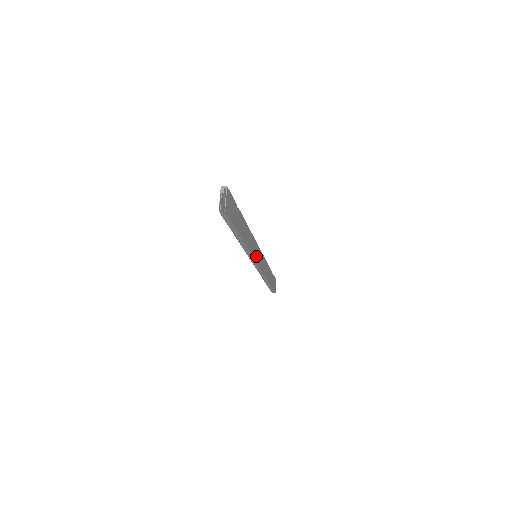
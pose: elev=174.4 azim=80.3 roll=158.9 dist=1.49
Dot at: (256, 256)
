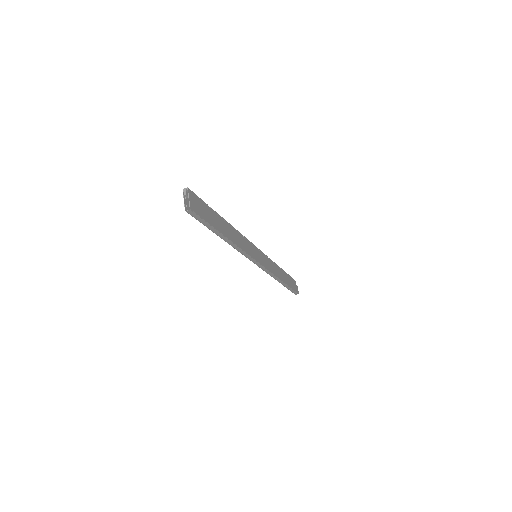
Dot at: (254, 255)
